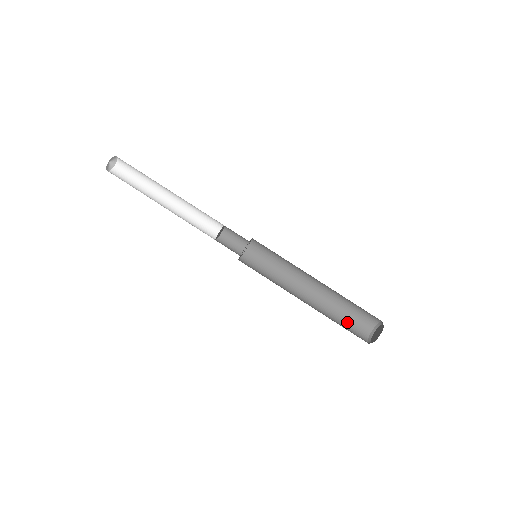
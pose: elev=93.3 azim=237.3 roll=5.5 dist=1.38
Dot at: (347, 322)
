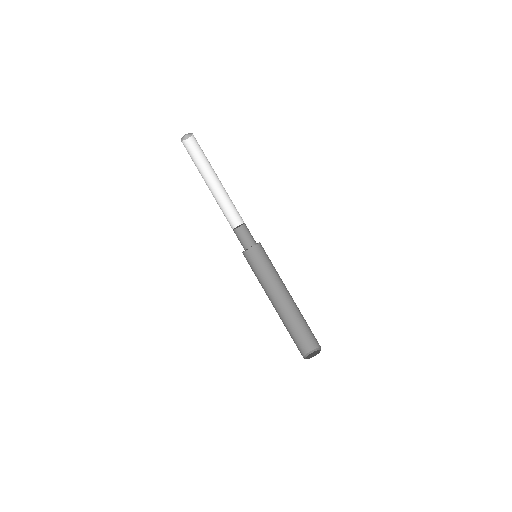
Dot at: (294, 338)
